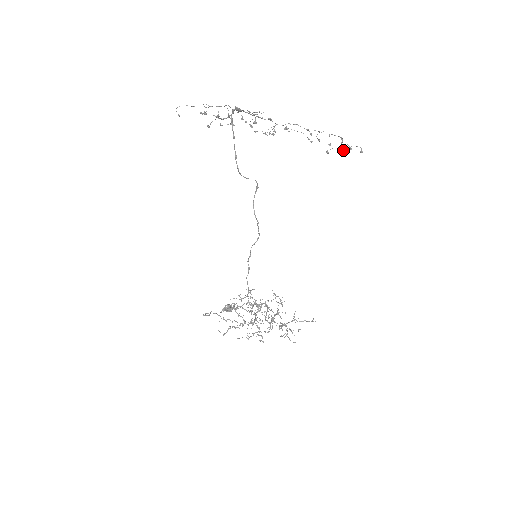
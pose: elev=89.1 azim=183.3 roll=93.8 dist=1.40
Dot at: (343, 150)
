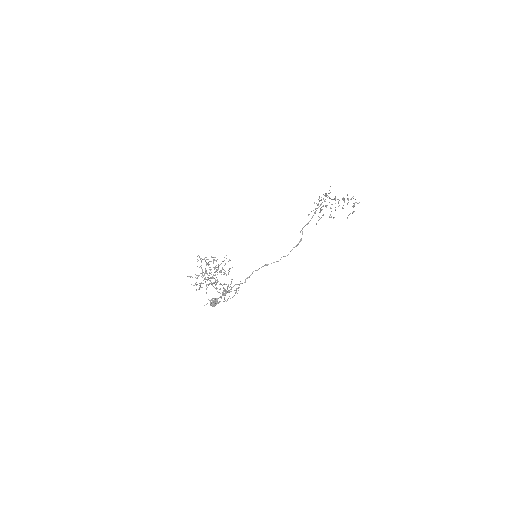
Dot at: (348, 199)
